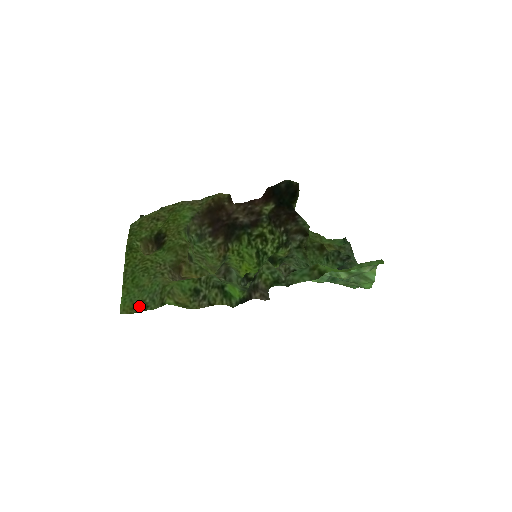
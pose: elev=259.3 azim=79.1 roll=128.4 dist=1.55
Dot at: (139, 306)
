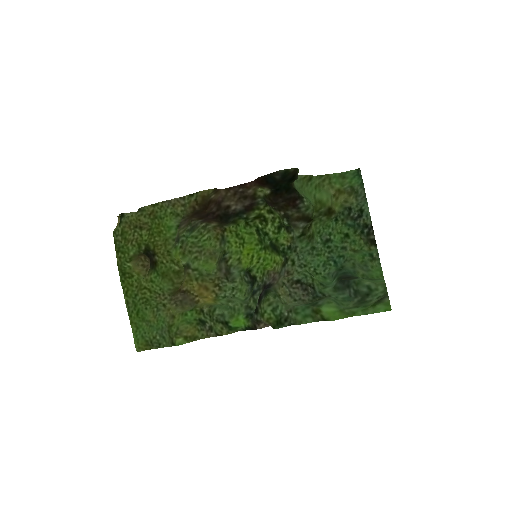
Dot at: (152, 343)
